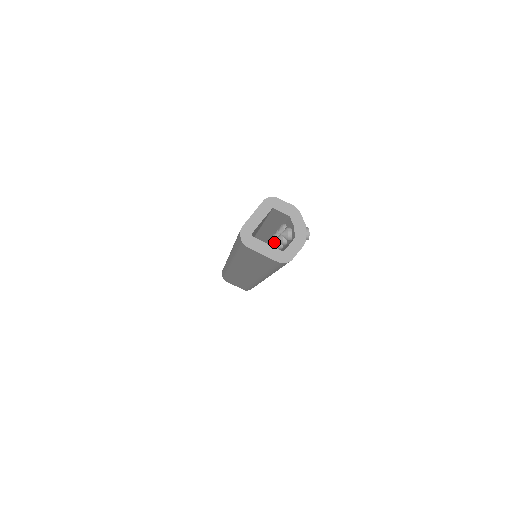
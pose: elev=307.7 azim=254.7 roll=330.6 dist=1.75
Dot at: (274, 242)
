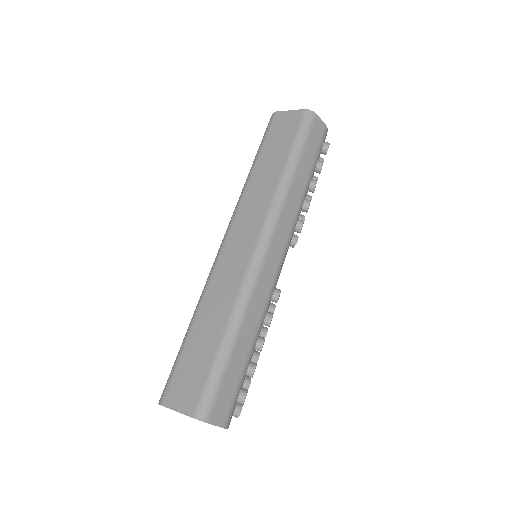
Dot at: occluded
